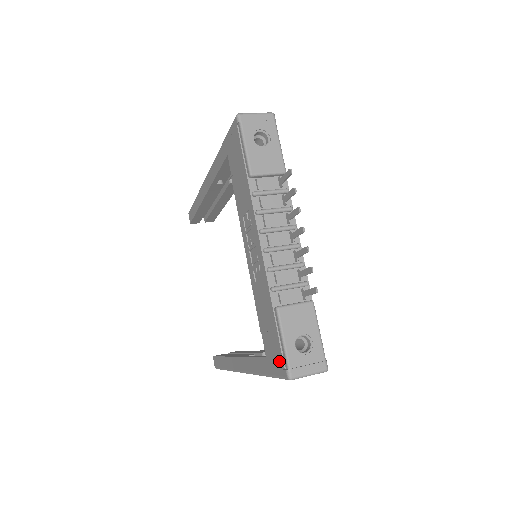
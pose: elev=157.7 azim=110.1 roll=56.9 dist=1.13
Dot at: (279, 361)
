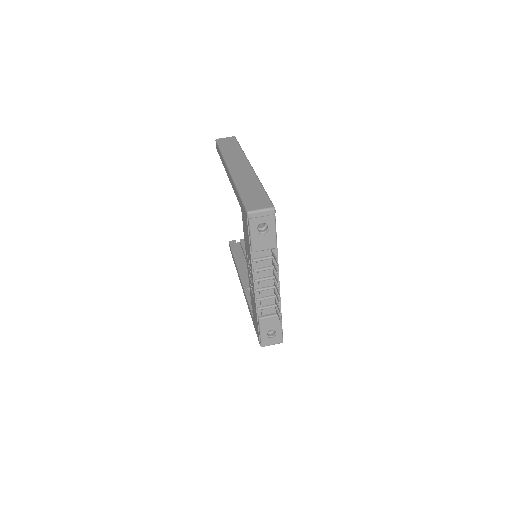
Dot at: (258, 335)
